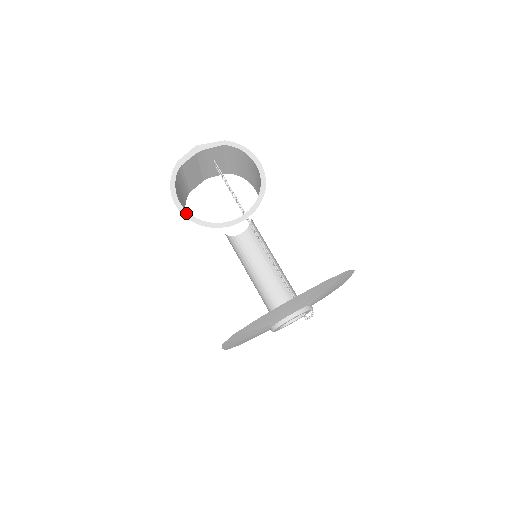
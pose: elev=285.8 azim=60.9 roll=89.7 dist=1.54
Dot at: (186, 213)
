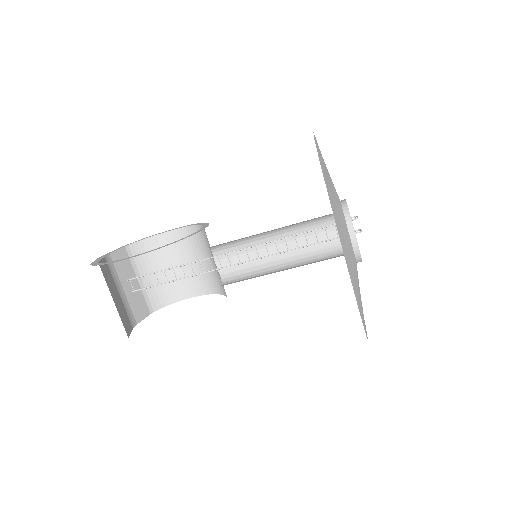
Dot at: (146, 252)
